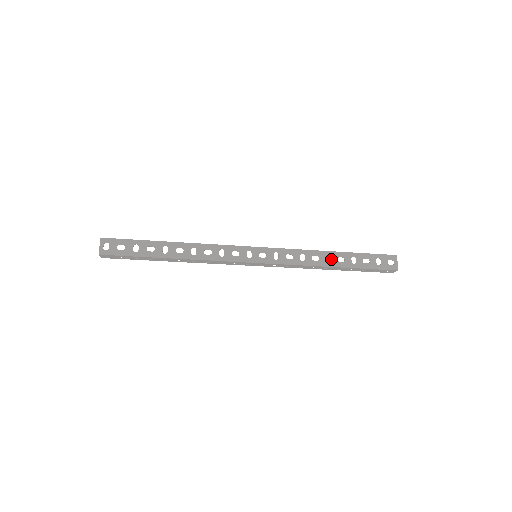
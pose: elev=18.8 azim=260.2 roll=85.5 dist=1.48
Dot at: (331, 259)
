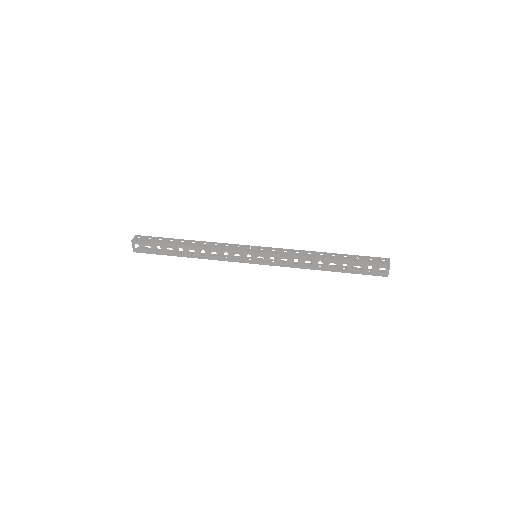
Dot at: (323, 264)
